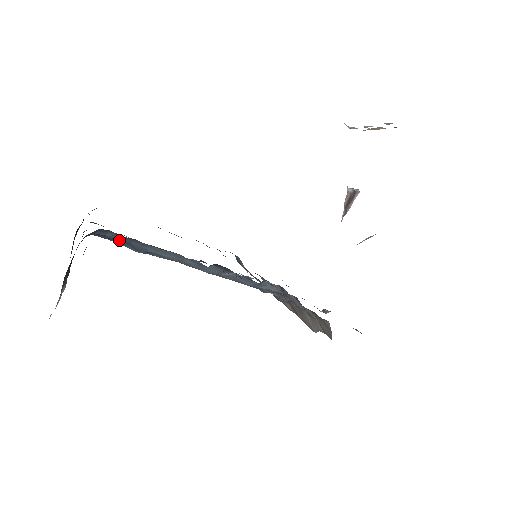
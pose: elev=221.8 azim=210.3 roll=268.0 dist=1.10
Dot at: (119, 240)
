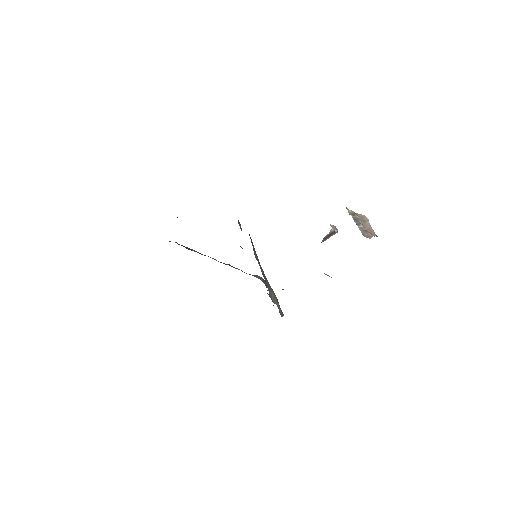
Dot at: occluded
